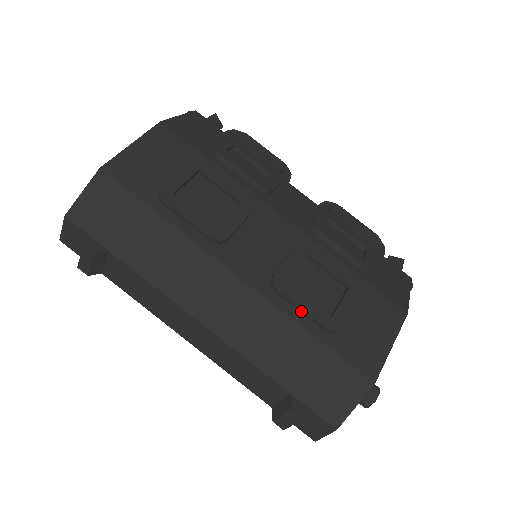
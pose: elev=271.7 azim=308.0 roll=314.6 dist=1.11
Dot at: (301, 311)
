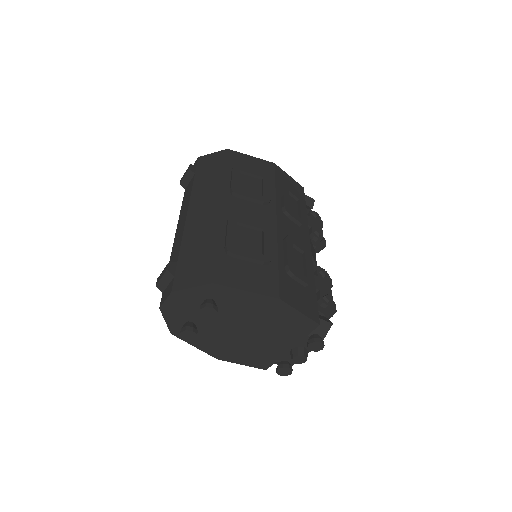
Dot at: (226, 234)
